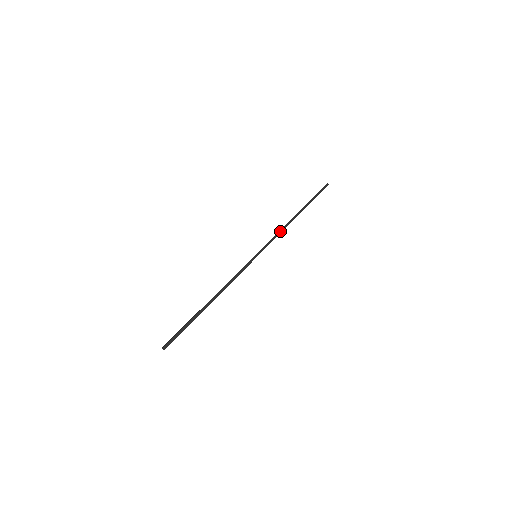
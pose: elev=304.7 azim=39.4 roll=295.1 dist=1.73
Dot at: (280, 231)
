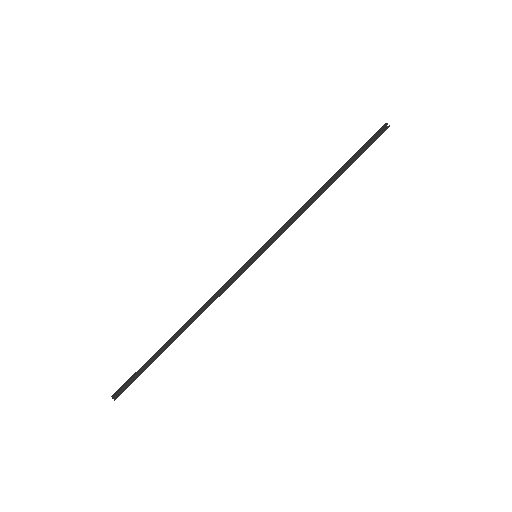
Dot at: (298, 212)
